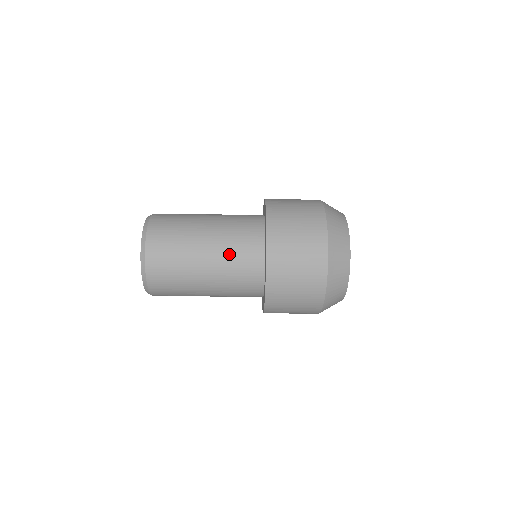
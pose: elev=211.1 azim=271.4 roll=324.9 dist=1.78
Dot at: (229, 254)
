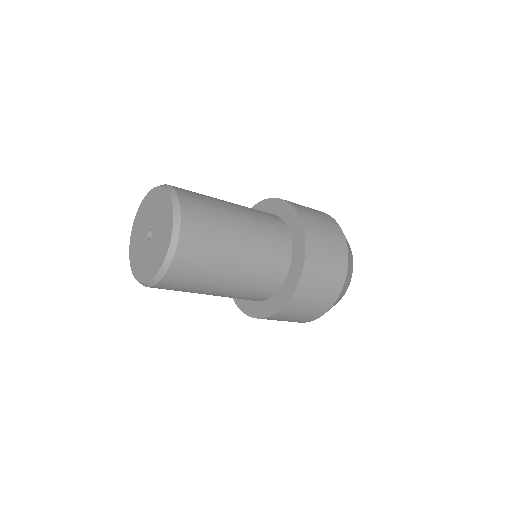
Dot at: (263, 244)
